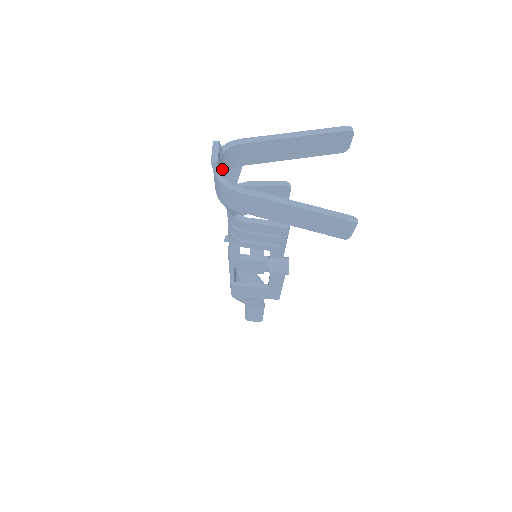
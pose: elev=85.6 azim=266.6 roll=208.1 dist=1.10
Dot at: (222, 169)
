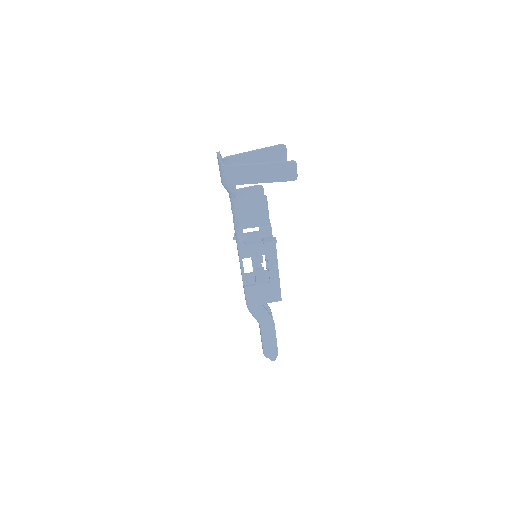
Dot at: occluded
